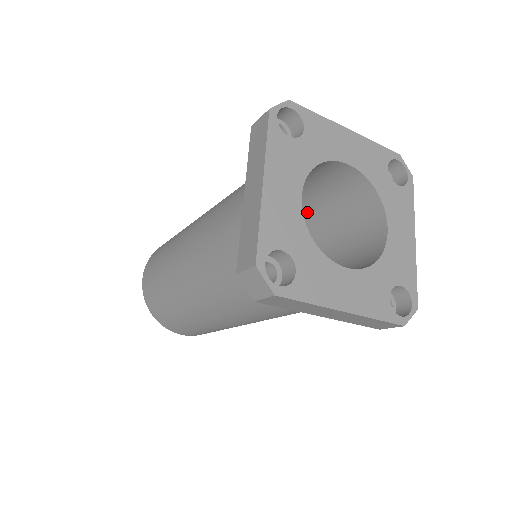
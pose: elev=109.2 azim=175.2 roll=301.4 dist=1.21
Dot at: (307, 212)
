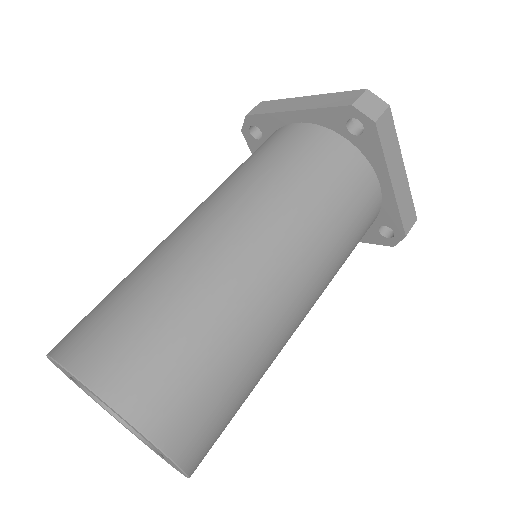
Dot at: occluded
